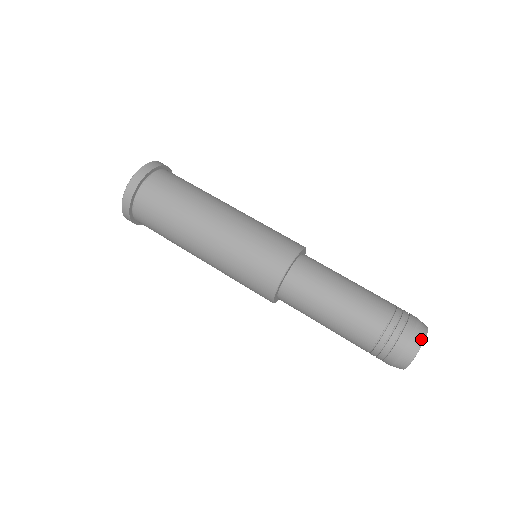
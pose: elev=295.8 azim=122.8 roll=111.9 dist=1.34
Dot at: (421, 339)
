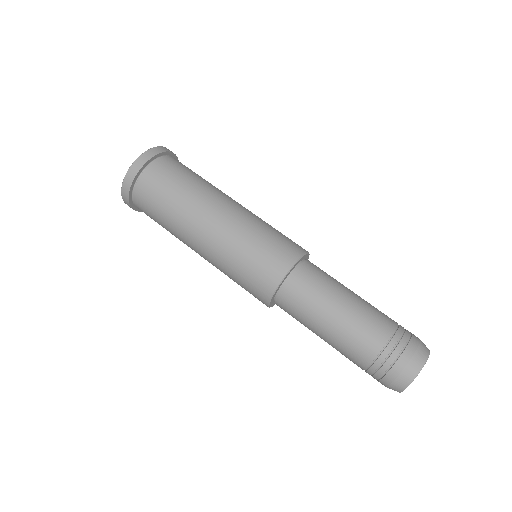
Dot at: (426, 353)
